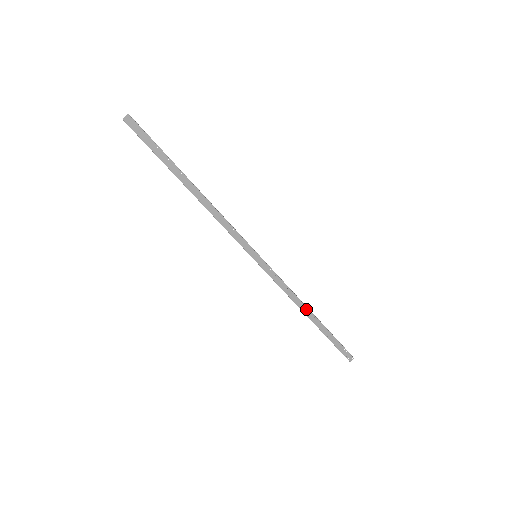
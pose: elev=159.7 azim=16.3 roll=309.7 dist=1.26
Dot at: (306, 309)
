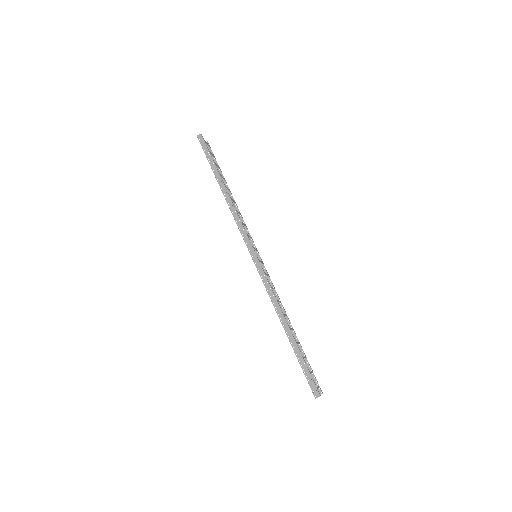
Dot at: (282, 316)
